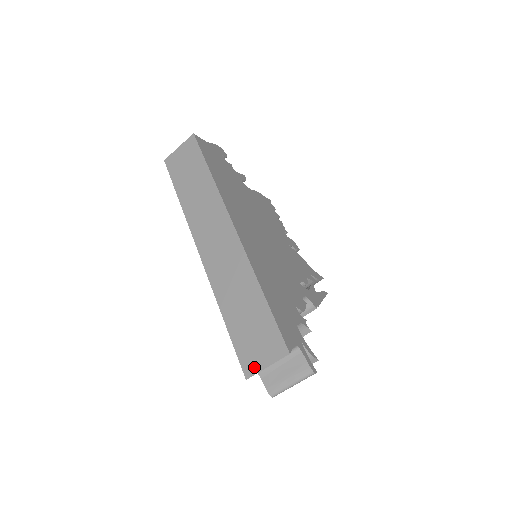
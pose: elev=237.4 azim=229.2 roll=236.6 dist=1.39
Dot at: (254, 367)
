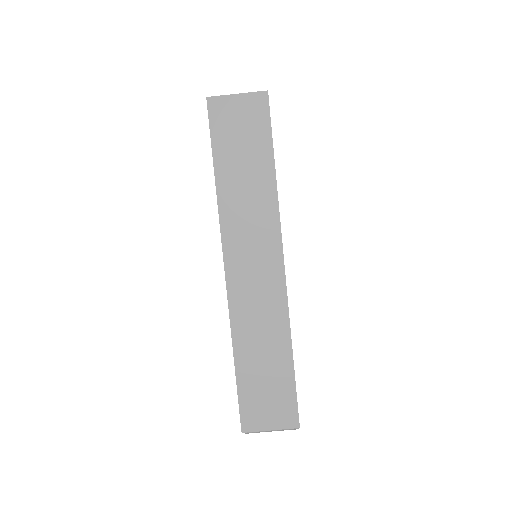
Dot at: (256, 425)
